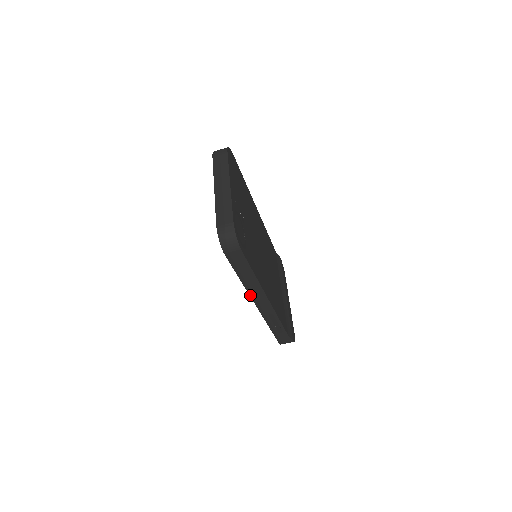
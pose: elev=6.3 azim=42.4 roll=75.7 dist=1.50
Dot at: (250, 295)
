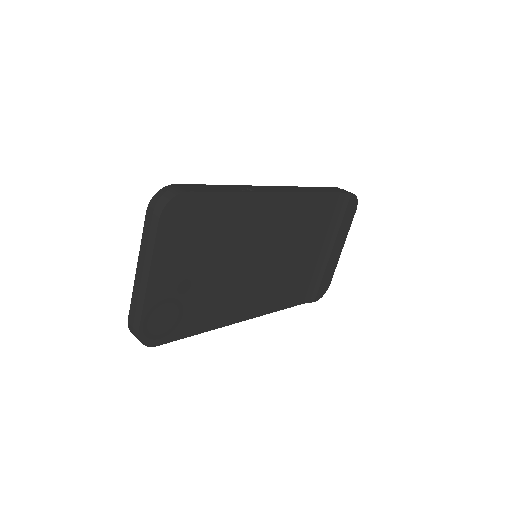
Dot at: occluded
